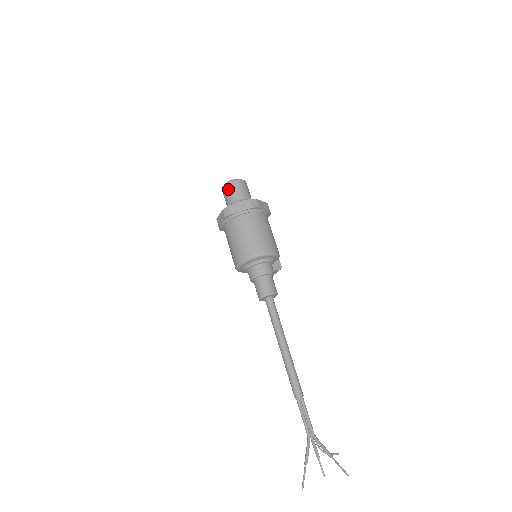
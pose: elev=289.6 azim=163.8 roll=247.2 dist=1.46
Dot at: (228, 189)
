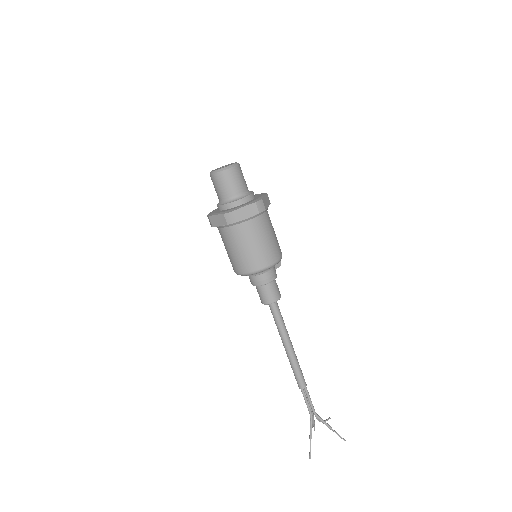
Dot at: (223, 180)
